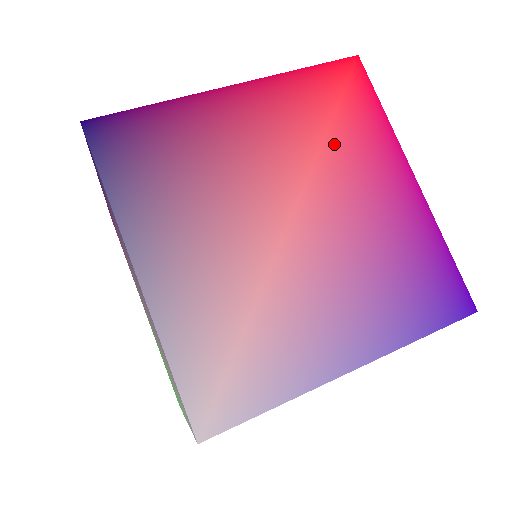
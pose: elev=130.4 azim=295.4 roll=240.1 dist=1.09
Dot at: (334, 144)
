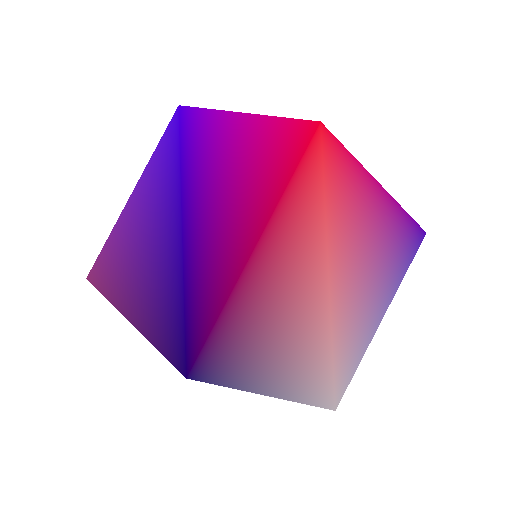
Dot at: (333, 218)
